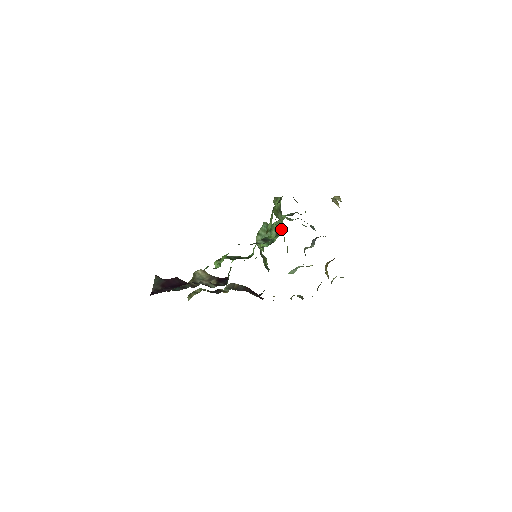
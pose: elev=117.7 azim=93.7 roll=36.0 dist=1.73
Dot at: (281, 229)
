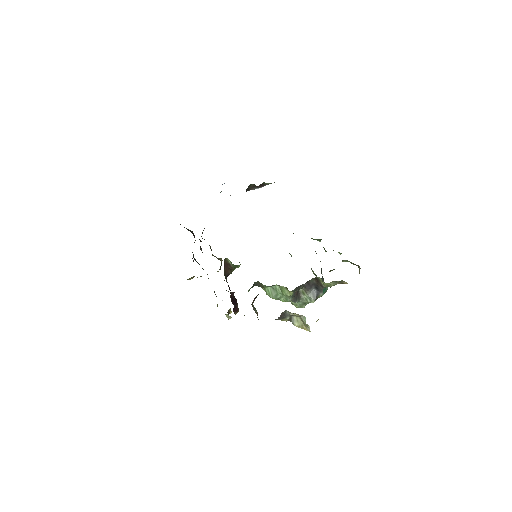
Dot at: occluded
